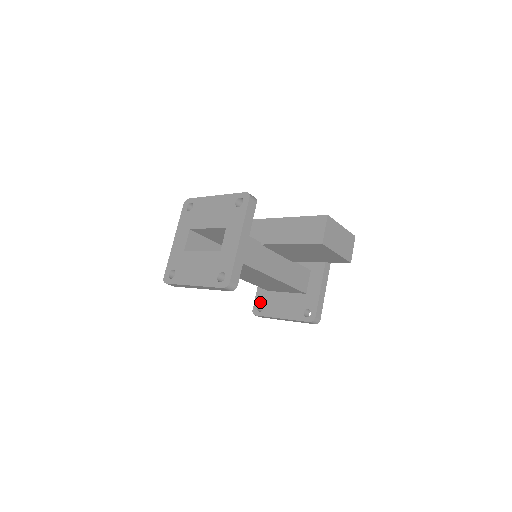
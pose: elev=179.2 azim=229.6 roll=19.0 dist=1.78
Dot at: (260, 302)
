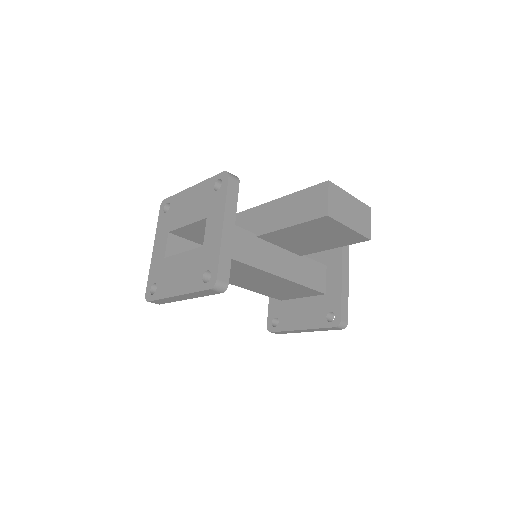
Dot at: (274, 315)
